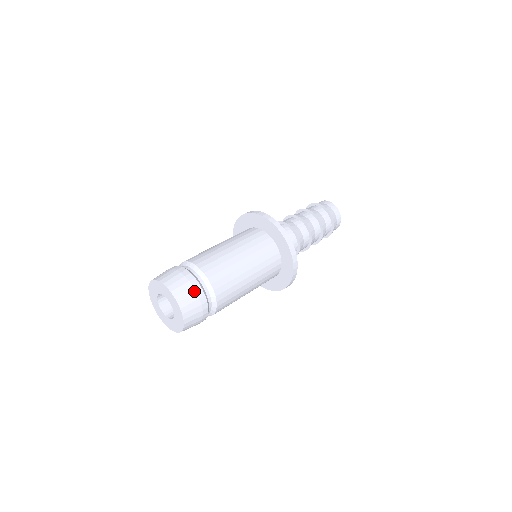
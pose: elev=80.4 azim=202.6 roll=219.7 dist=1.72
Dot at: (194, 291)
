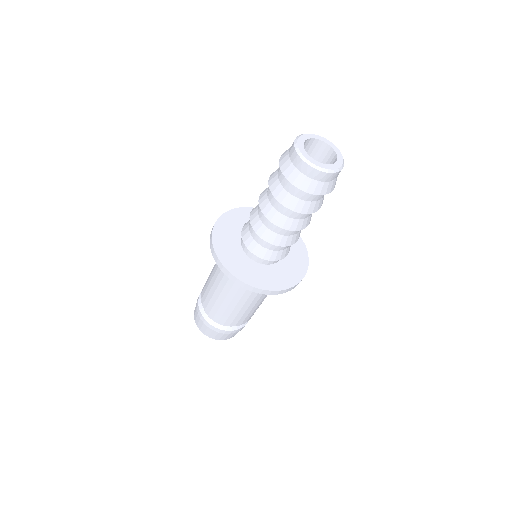
Dot at: (216, 332)
